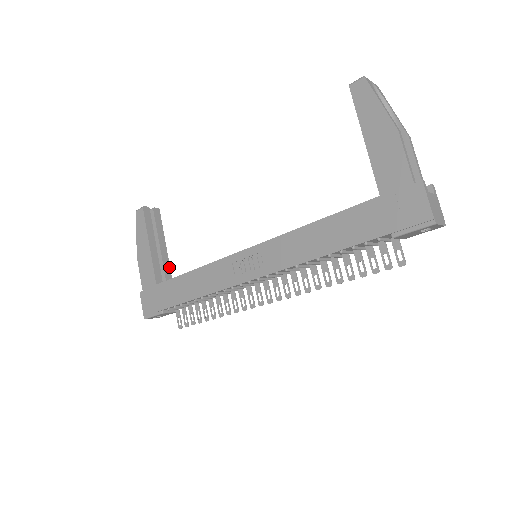
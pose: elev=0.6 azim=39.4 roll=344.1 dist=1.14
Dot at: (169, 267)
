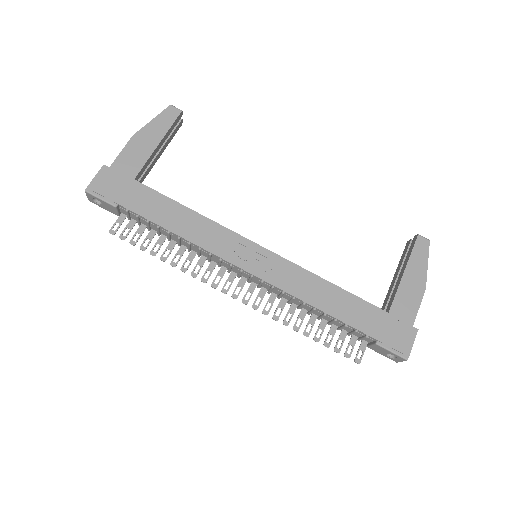
Dot at: occluded
